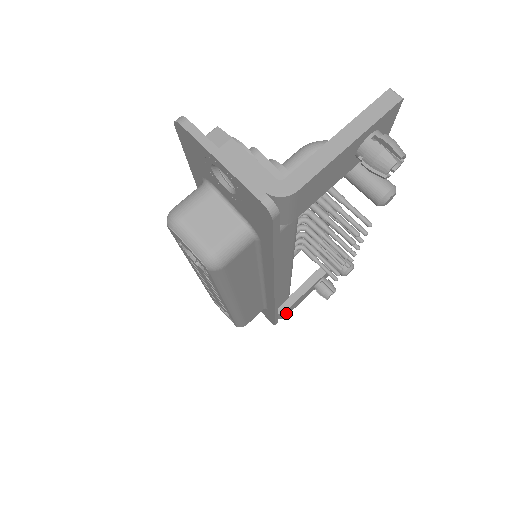
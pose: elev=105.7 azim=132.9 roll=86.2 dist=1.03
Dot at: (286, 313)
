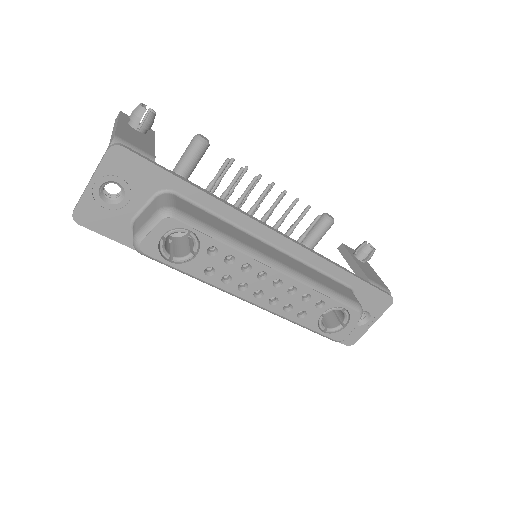
Dot at: (378, 284)
